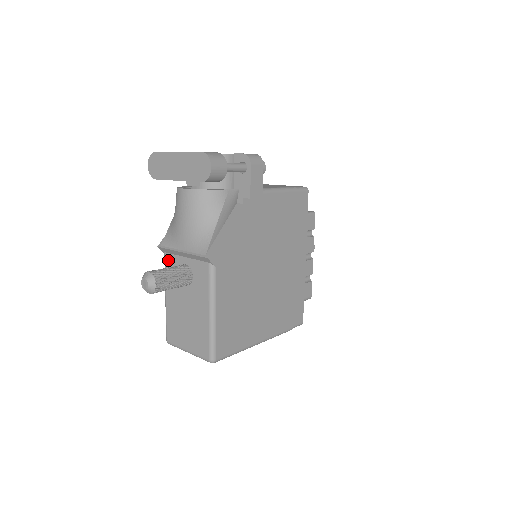
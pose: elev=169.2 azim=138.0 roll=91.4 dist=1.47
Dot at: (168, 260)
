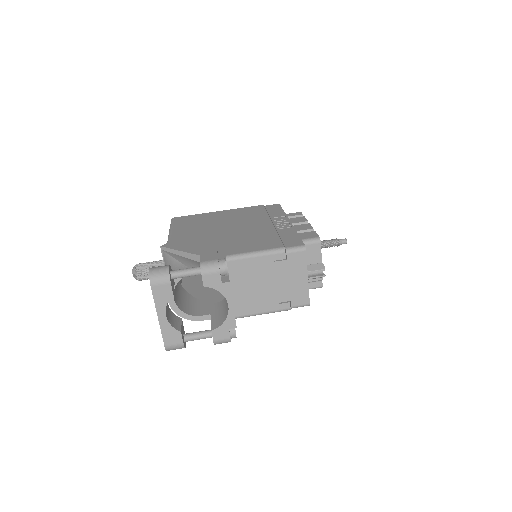
Dot at: occluded
